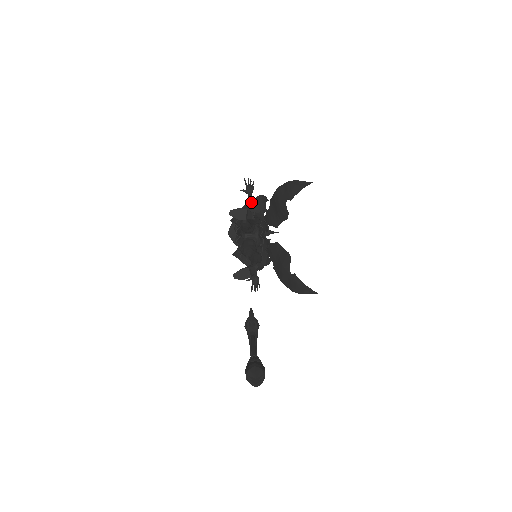
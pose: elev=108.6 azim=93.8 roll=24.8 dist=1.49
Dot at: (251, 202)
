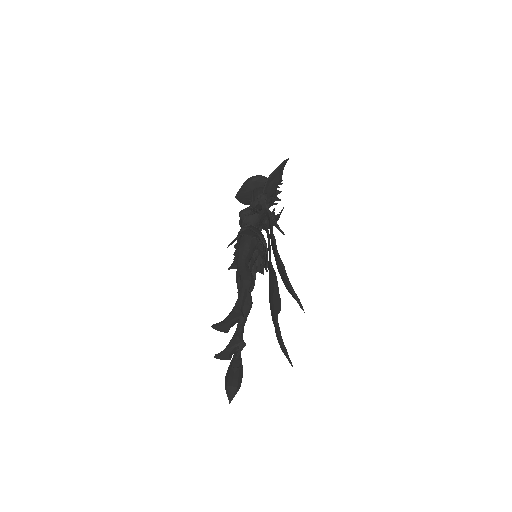
Dot at: occluded
